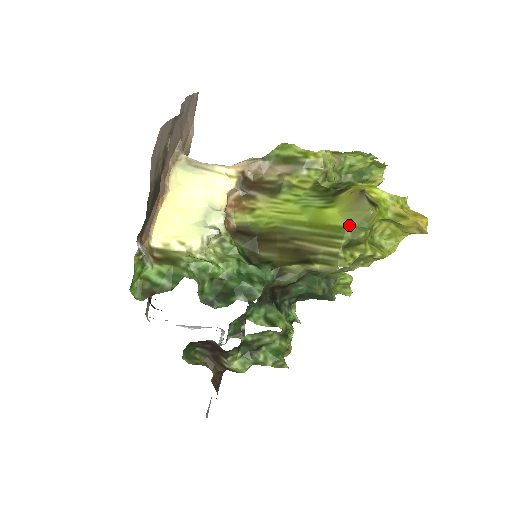
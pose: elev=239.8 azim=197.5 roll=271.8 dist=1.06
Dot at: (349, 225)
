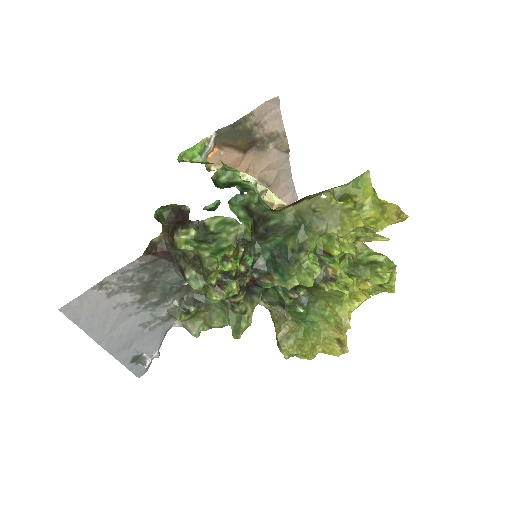
Dot at: (348, 183)
